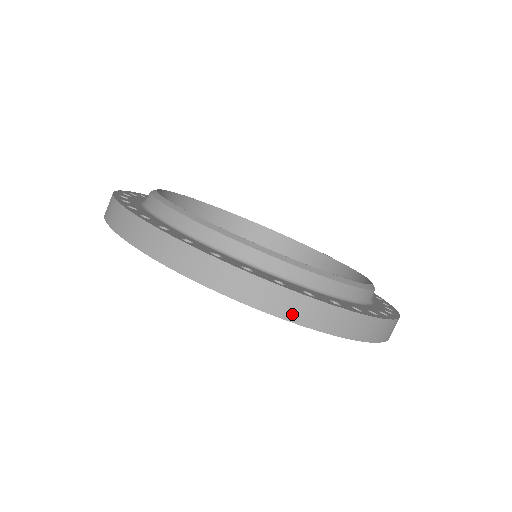
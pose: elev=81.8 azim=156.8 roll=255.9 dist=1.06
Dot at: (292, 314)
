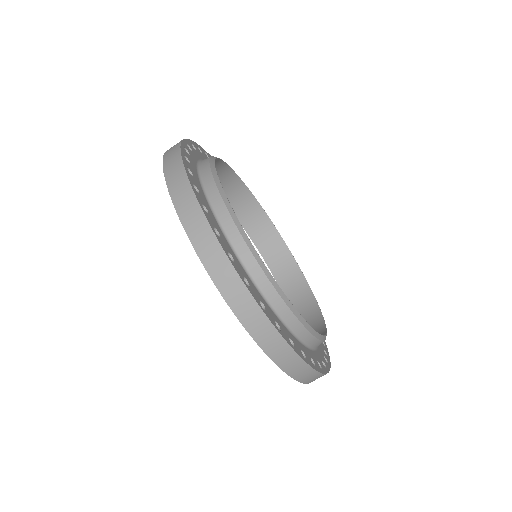
Dot at: (257, 333)
